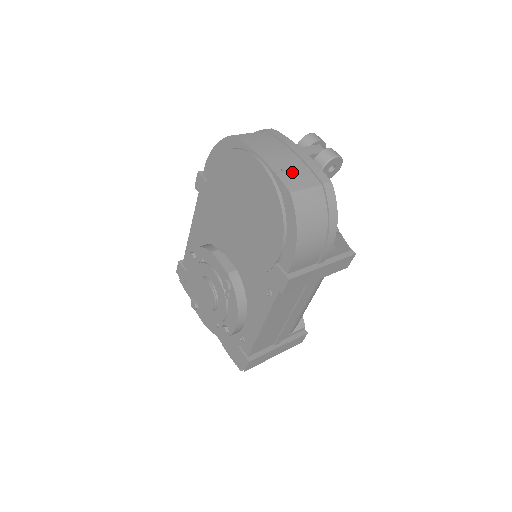
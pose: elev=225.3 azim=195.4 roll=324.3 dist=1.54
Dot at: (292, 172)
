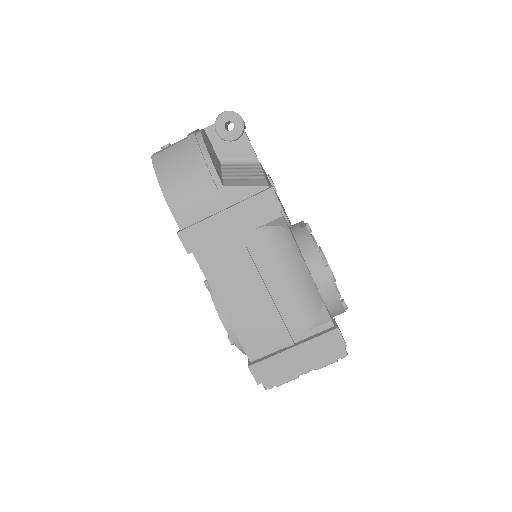
Dot at: occluded
